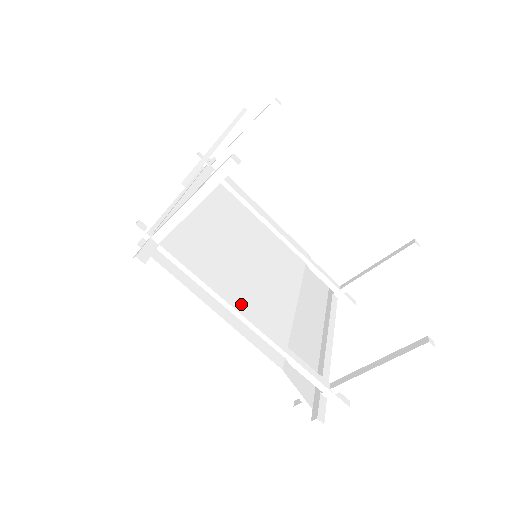
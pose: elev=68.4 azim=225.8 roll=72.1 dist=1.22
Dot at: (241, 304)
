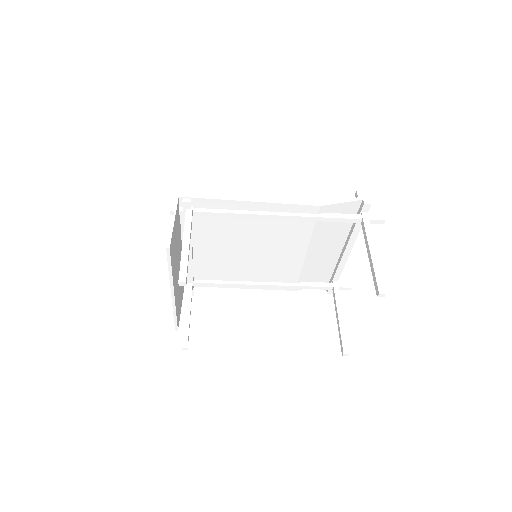
Dot at: (257, 278)
